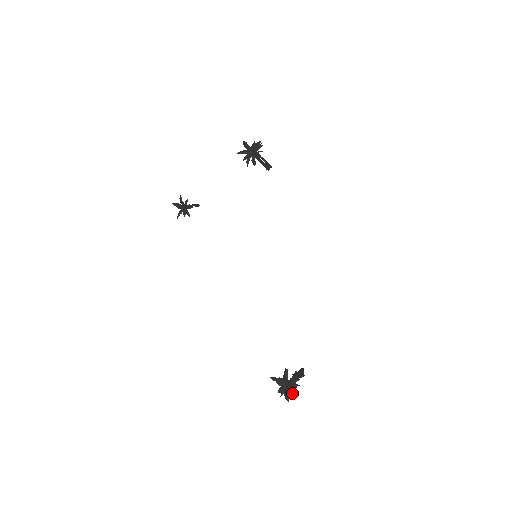
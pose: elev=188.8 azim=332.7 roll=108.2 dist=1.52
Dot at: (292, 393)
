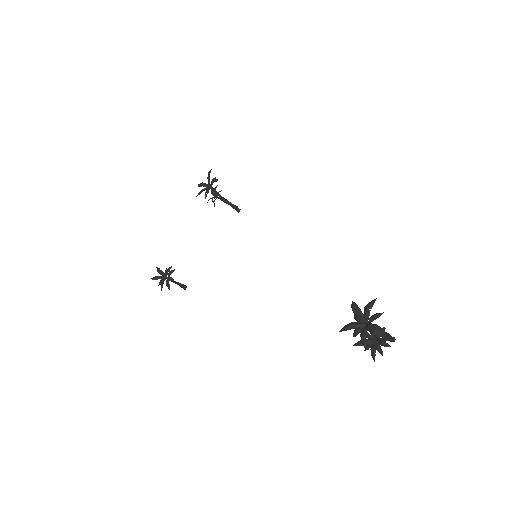
Dot at: (381, 329)
